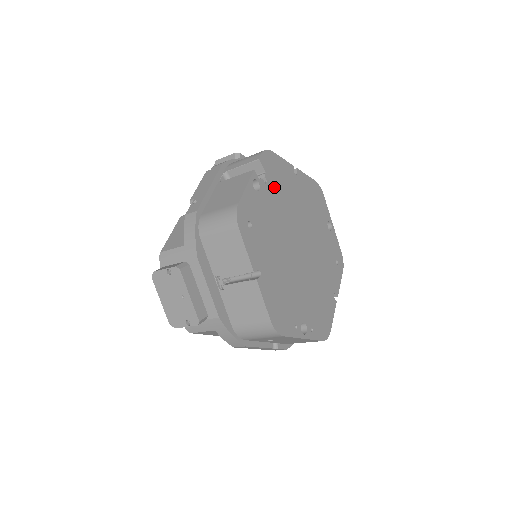
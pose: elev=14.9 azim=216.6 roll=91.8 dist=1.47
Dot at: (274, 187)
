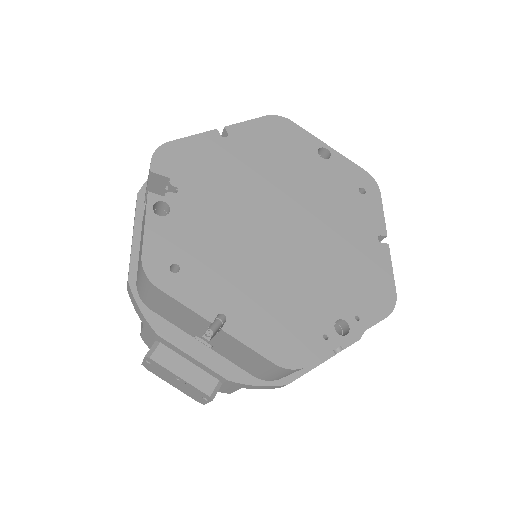
Dot at: (195, 185)
